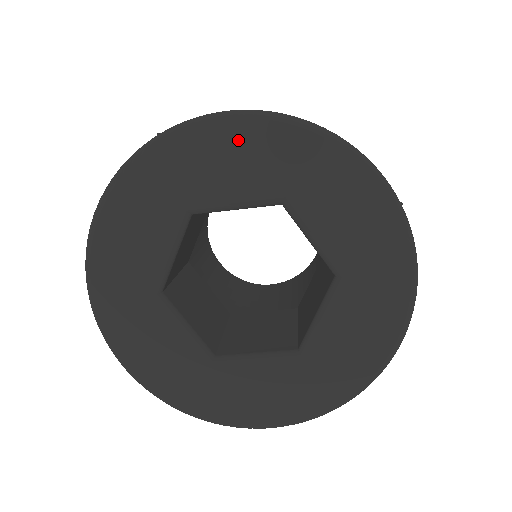
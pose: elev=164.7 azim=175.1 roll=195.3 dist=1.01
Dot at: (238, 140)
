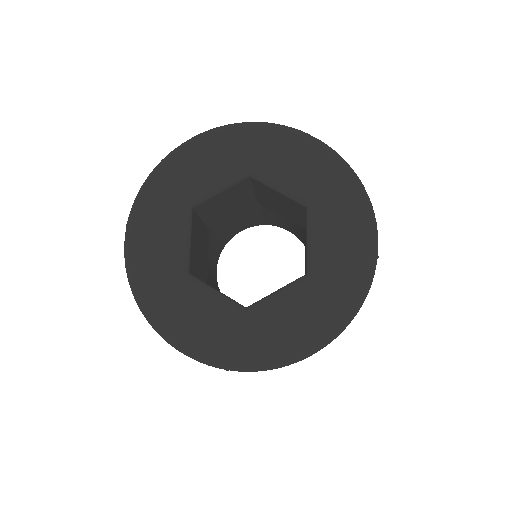
Dot at: (309, 154)
